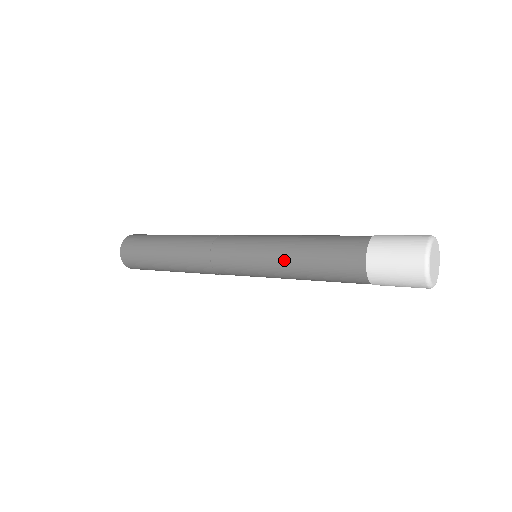
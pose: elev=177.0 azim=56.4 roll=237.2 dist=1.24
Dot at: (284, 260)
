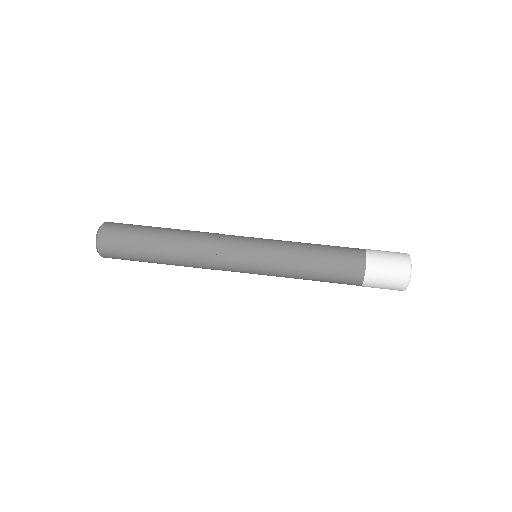
Dot at: (293, 277)
